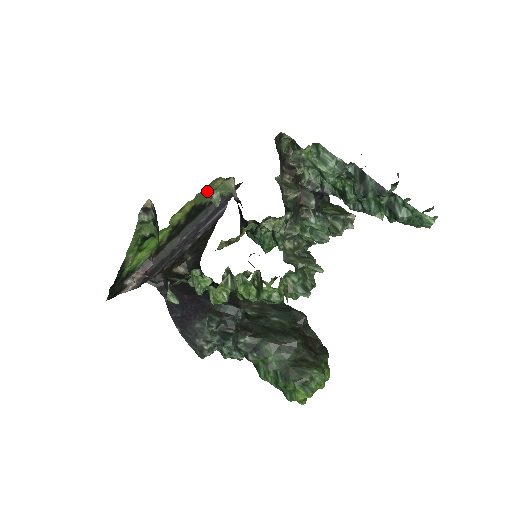
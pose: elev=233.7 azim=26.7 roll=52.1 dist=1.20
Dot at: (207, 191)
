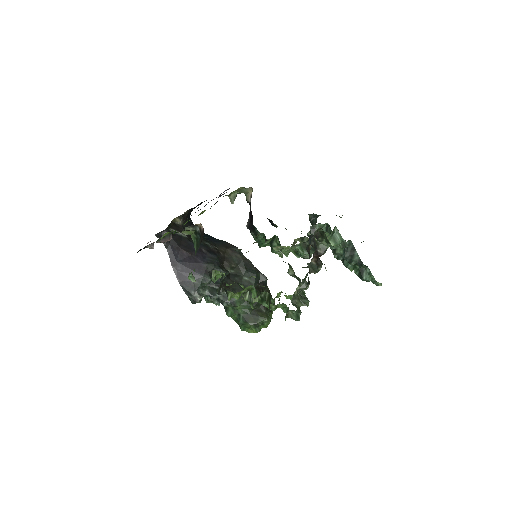
Dot at: occluded
